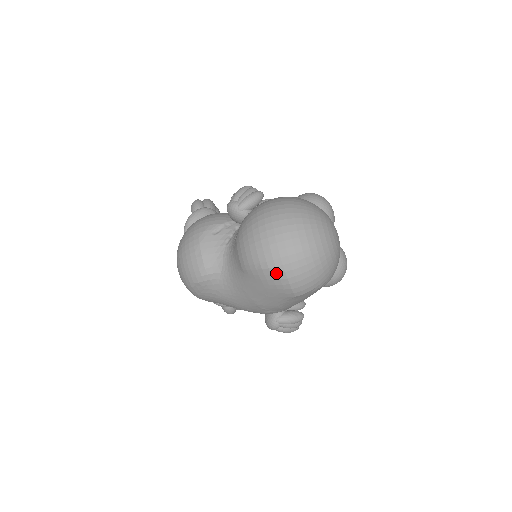
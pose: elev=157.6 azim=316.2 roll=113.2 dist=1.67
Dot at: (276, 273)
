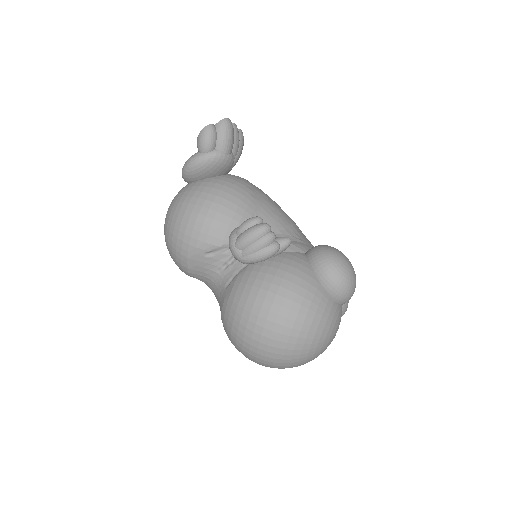
Dot at: occluded
